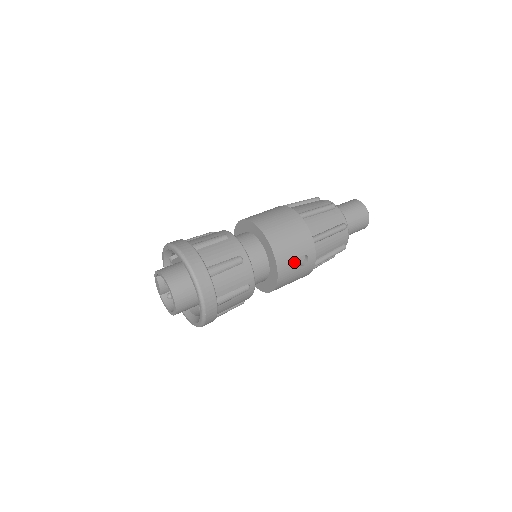
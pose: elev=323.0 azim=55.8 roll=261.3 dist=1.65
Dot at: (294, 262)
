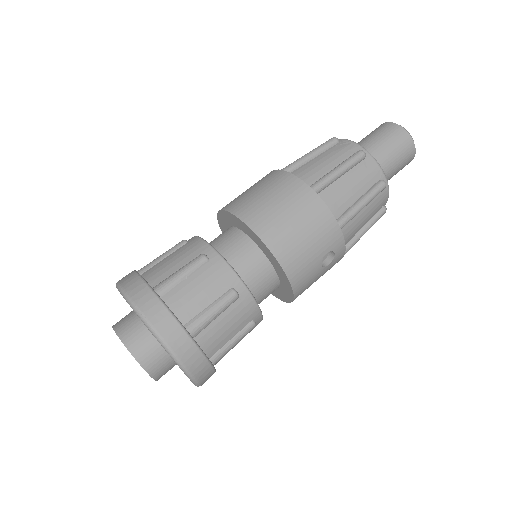
Dot at: (315, 267)
